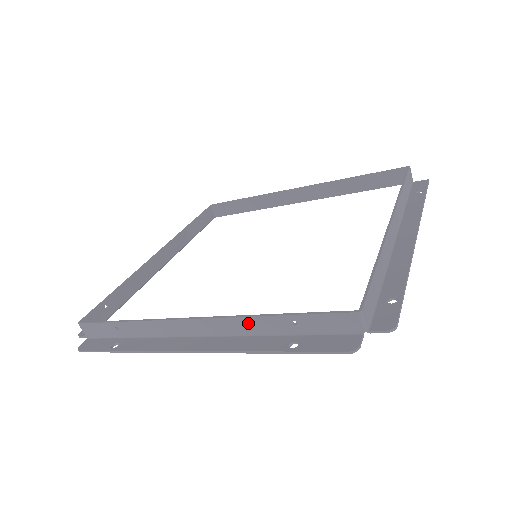
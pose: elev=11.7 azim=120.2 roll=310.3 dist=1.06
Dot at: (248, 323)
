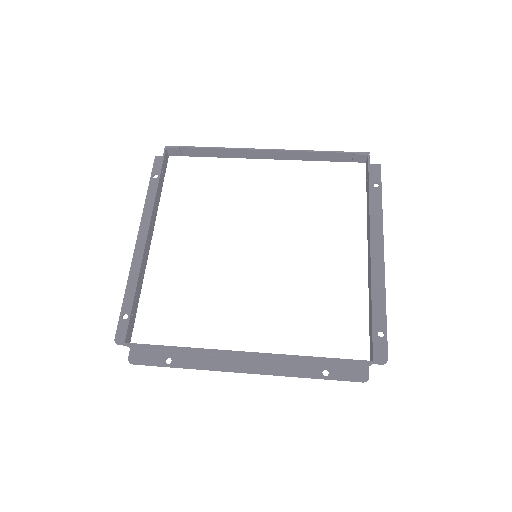
Dot at: (292, 358)
